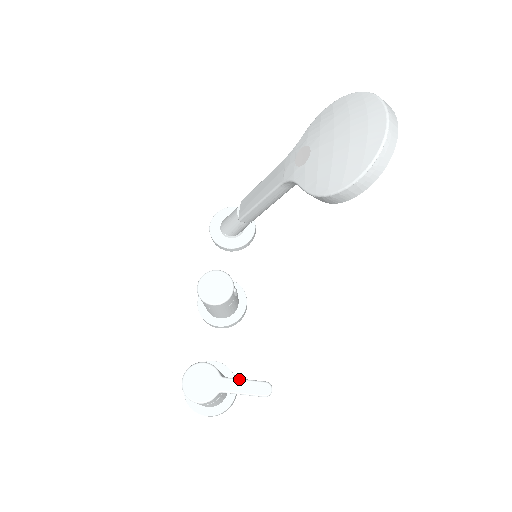
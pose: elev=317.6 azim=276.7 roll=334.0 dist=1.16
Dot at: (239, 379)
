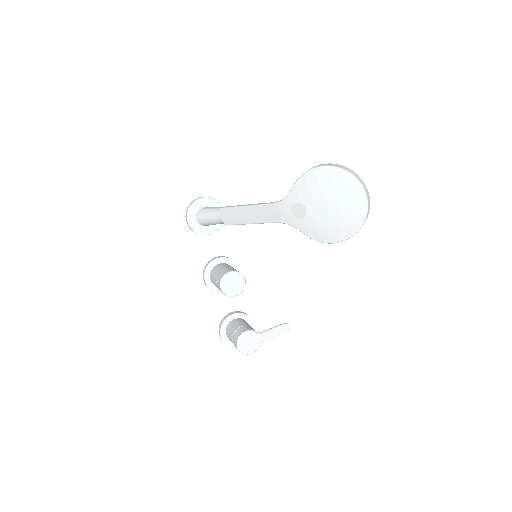
Dot at: (269, 330)
